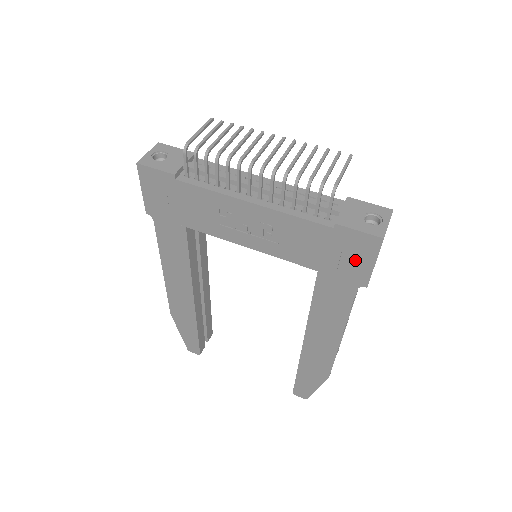
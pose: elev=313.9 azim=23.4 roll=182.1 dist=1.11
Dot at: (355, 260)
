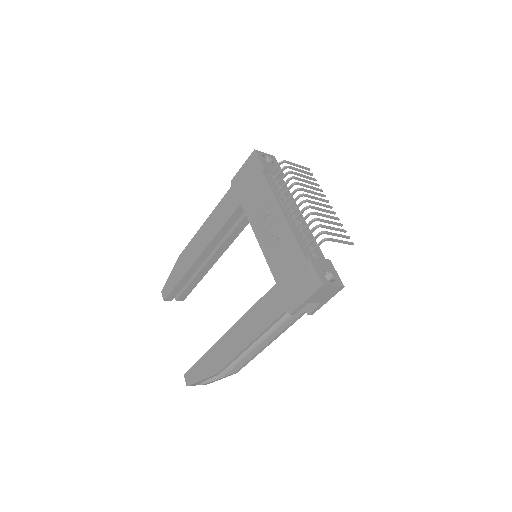
Dot at: (299, 289)
